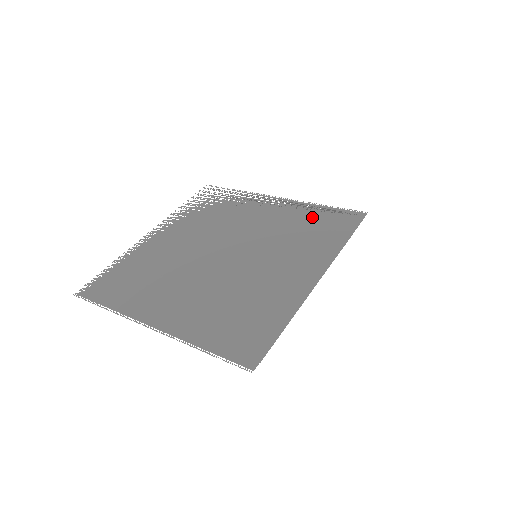
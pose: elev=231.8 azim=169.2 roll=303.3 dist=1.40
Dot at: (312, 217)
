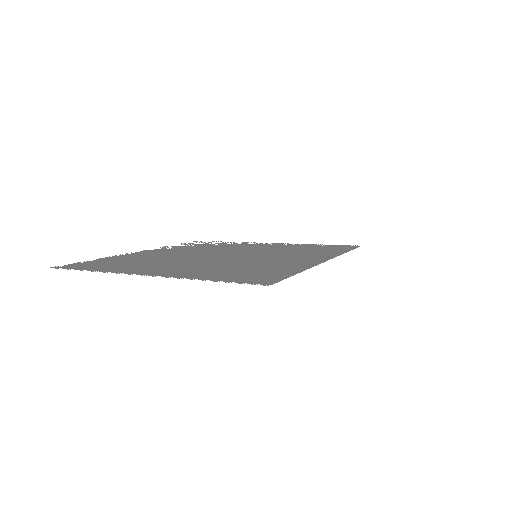
Dot at: (308, 247)
